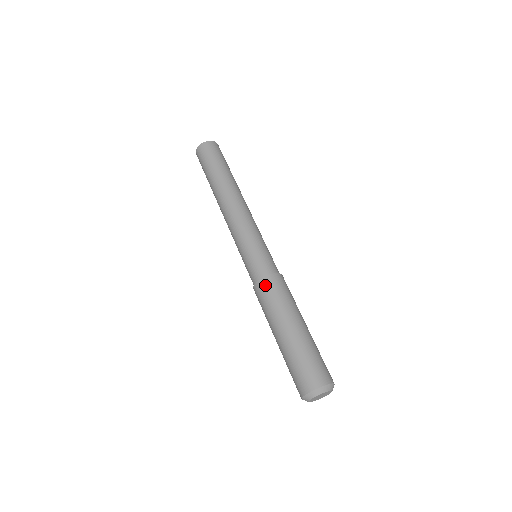
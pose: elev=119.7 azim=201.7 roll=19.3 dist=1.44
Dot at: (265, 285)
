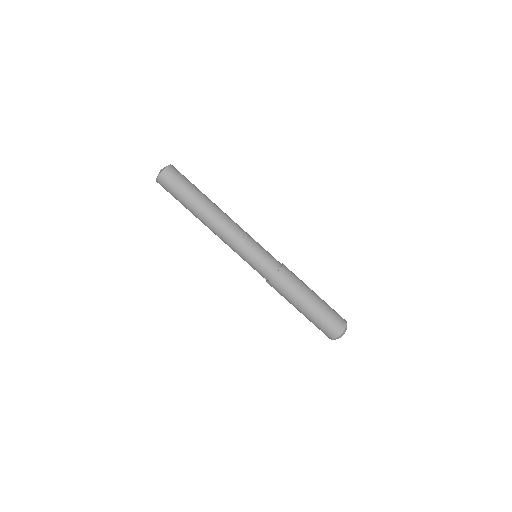
Dot at: (275, 284)
